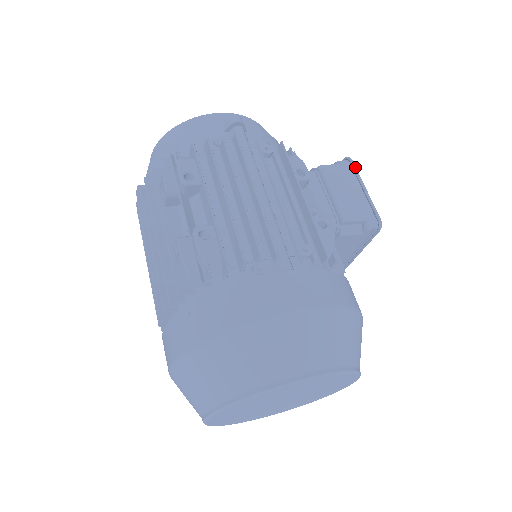
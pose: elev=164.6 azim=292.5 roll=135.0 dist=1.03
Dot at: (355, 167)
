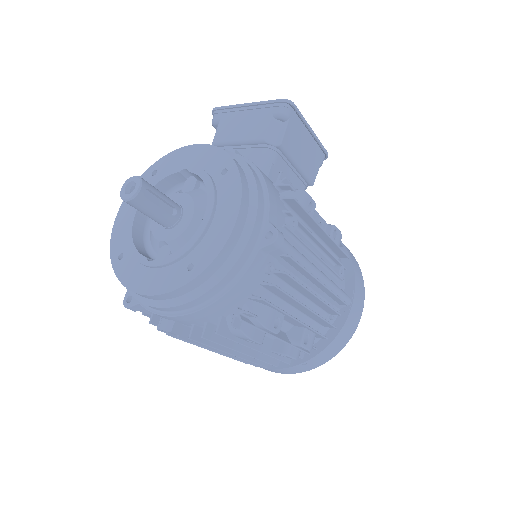
Dot at: (300, 112)
